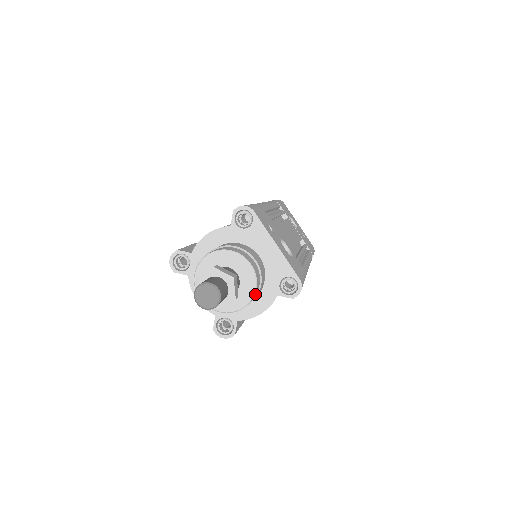
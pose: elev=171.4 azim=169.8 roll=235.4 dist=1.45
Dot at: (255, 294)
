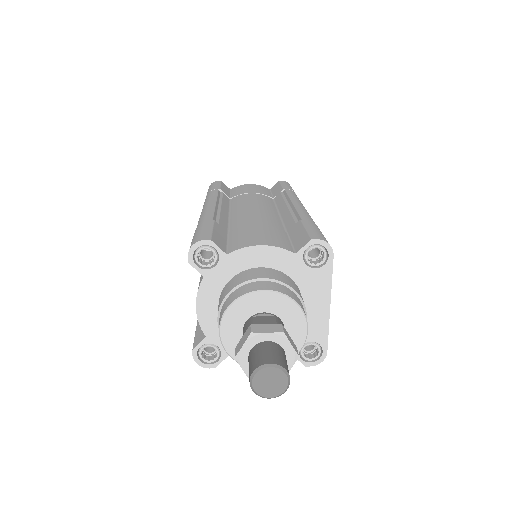
Dot at: occluded
